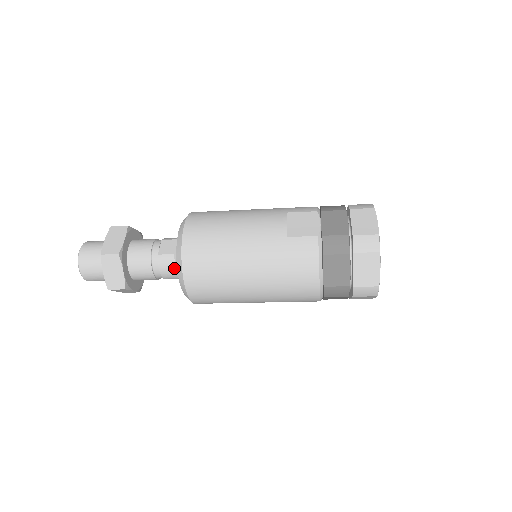
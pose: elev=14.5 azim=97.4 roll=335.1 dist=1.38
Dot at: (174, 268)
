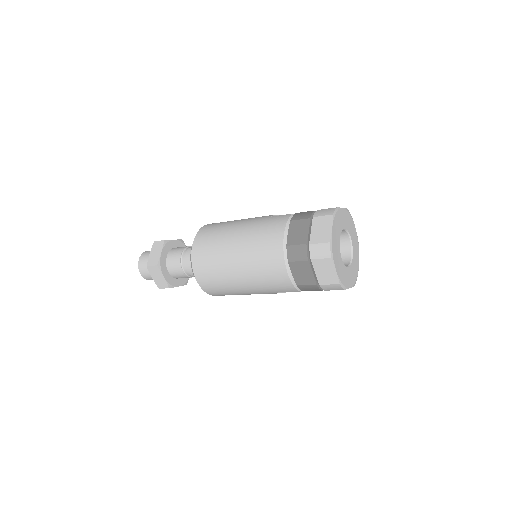
Dot at: occluded
